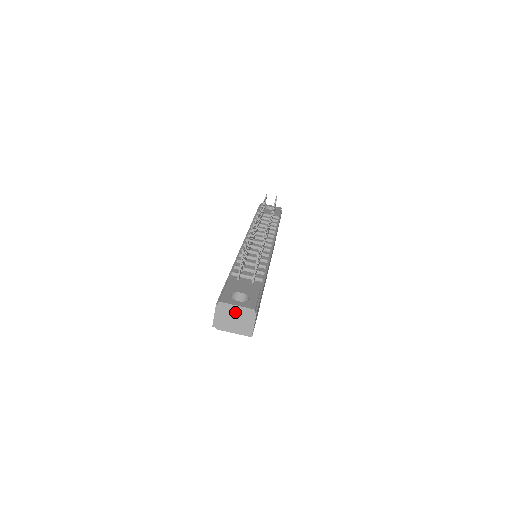
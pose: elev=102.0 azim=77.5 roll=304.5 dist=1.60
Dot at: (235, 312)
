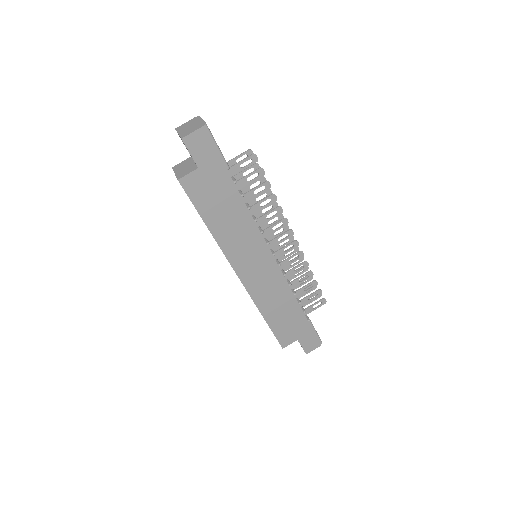
Dot at: (196, 123)
